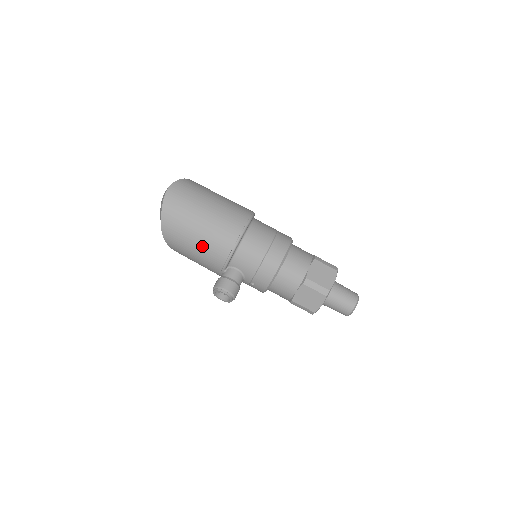
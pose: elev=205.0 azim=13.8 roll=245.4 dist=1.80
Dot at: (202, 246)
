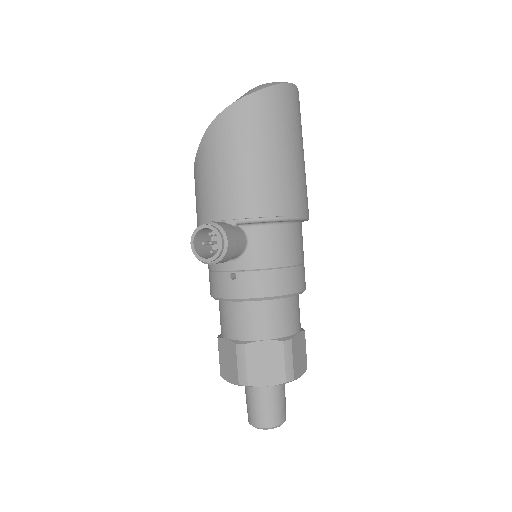
Dot at: (256, 171)
